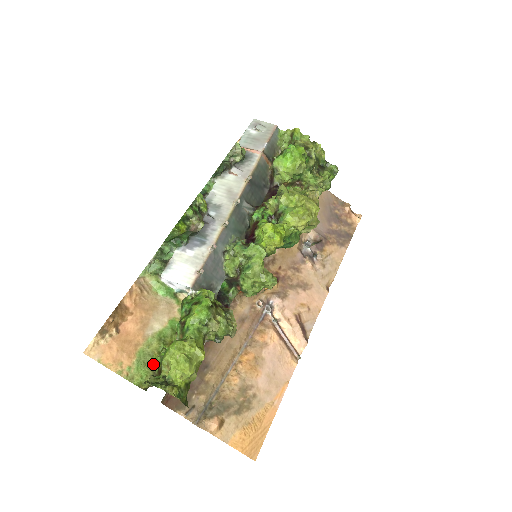
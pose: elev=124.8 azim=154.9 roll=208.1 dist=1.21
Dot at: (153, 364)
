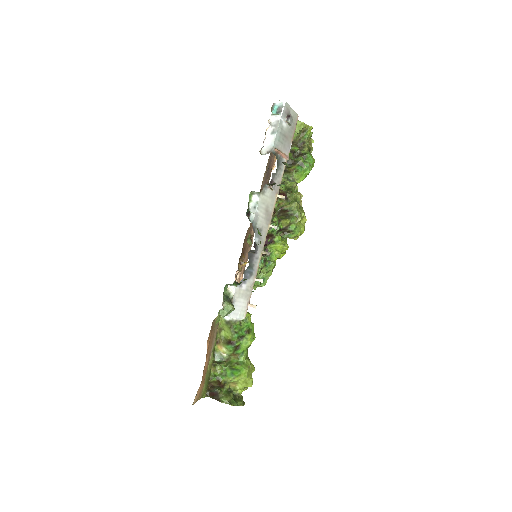
Dot at: (209, 376)
